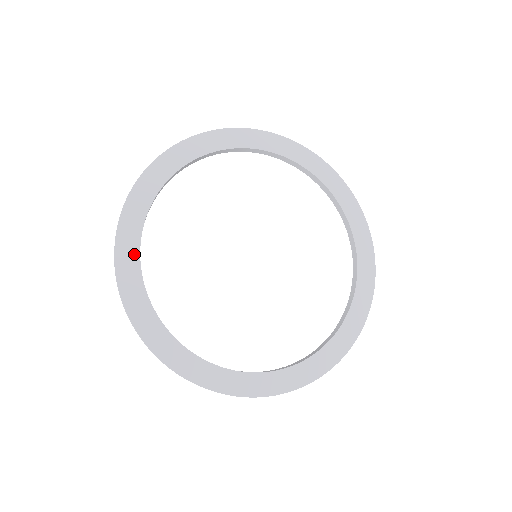
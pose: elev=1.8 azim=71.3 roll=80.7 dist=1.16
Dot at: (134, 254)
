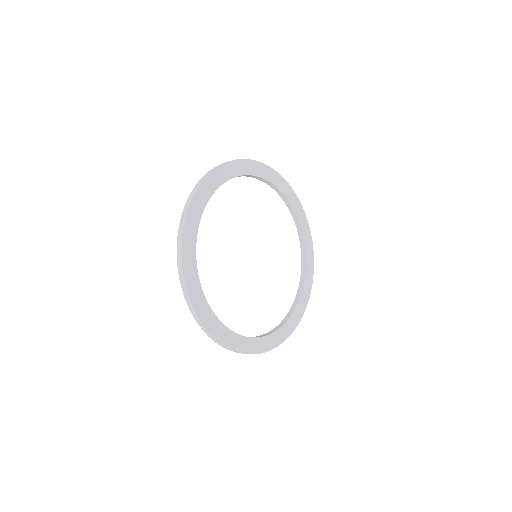
Dot at: (205, 200)
